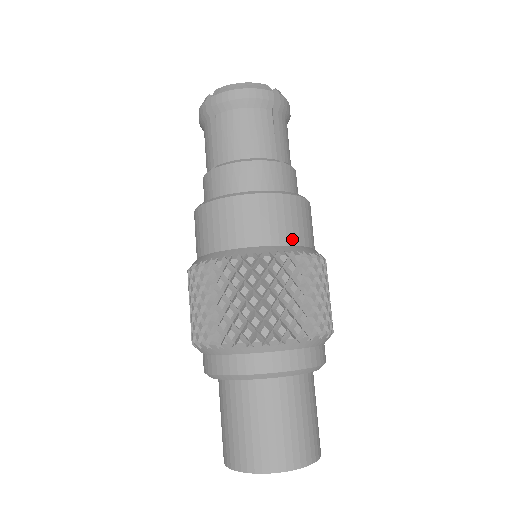
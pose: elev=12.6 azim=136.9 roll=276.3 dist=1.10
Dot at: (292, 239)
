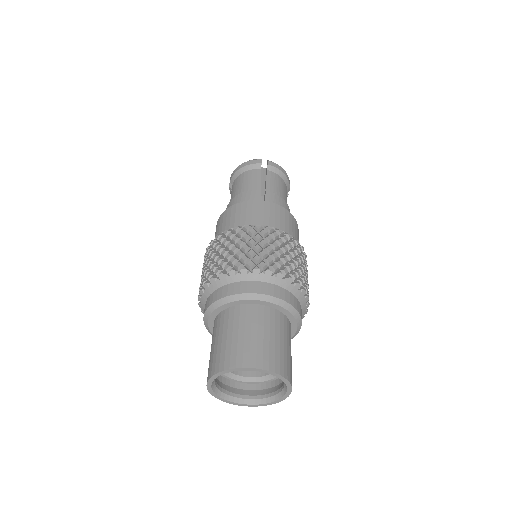
Dot at: occluded
